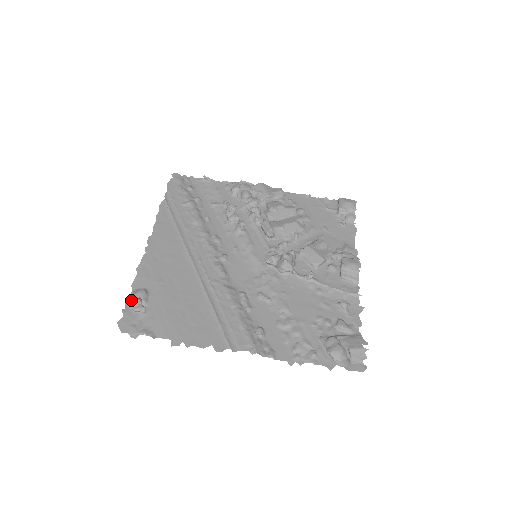
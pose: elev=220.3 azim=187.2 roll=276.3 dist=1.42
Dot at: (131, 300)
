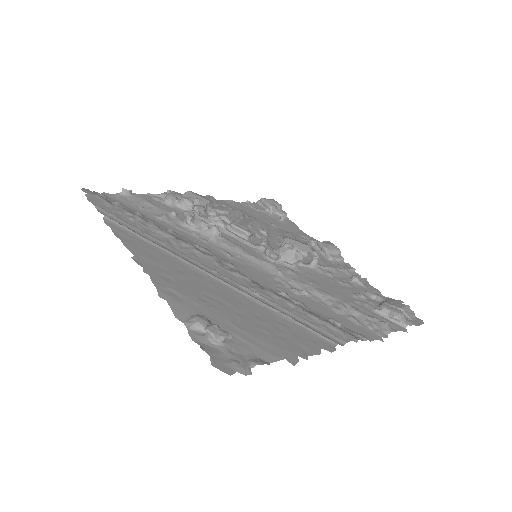
Dot at: (195, 333)
